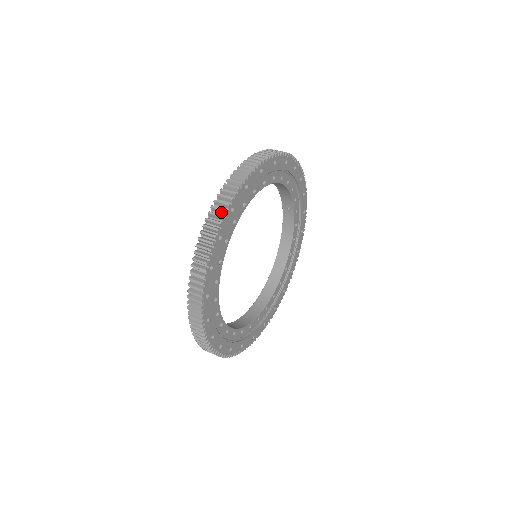
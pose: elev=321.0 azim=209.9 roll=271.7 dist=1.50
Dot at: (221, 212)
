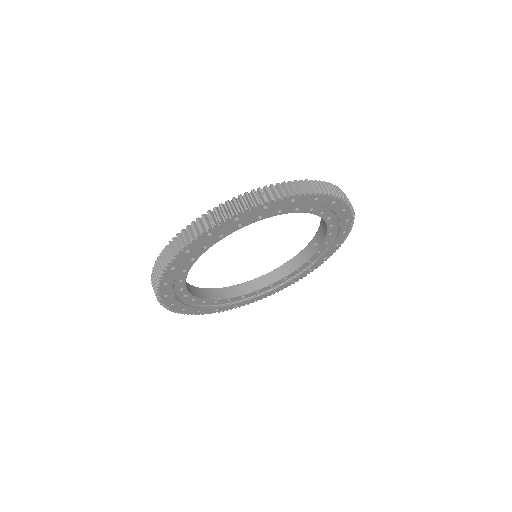
Dot at: (255, 201)
